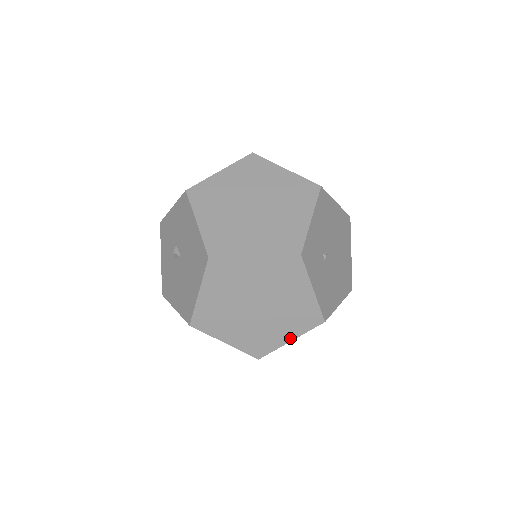
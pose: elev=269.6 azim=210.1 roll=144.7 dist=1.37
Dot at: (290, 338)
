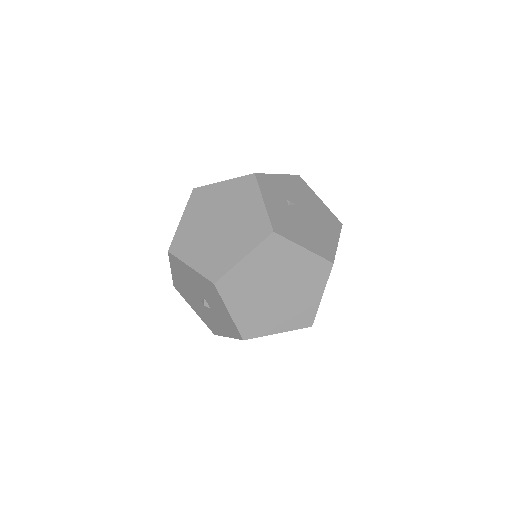
Dot at: (243, 254)
